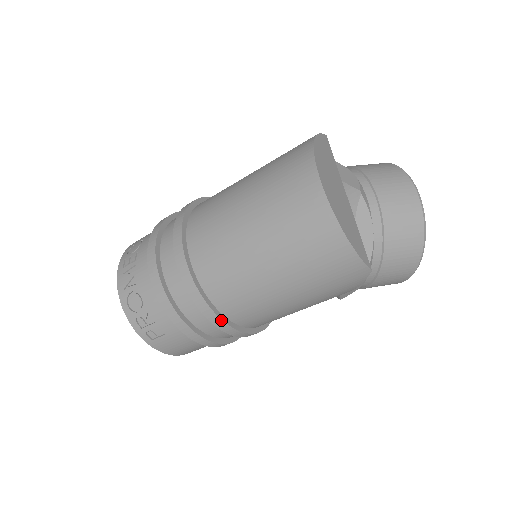
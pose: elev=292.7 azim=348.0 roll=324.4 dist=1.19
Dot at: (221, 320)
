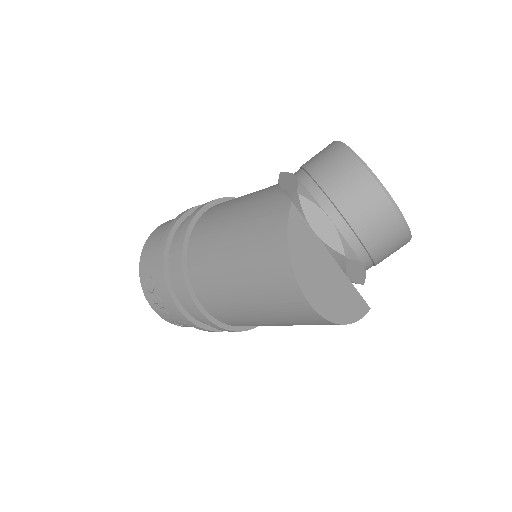
Dot at: occluded
